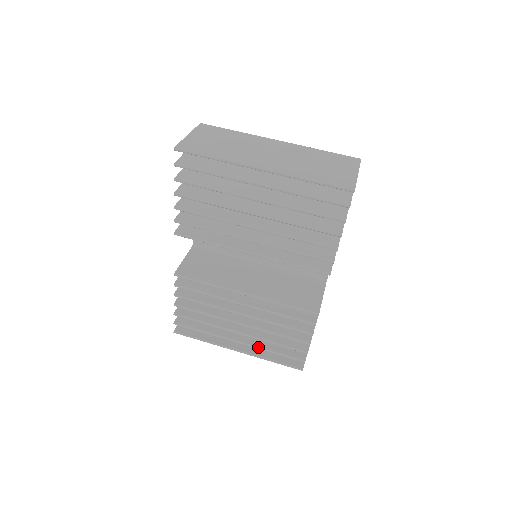
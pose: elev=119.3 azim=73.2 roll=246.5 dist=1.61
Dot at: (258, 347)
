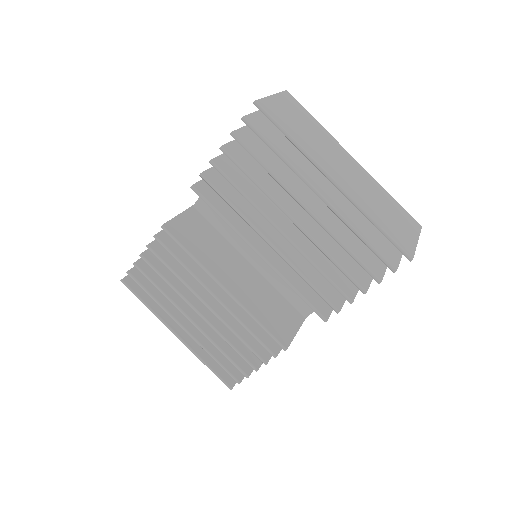
Dot at: (201, 344)
